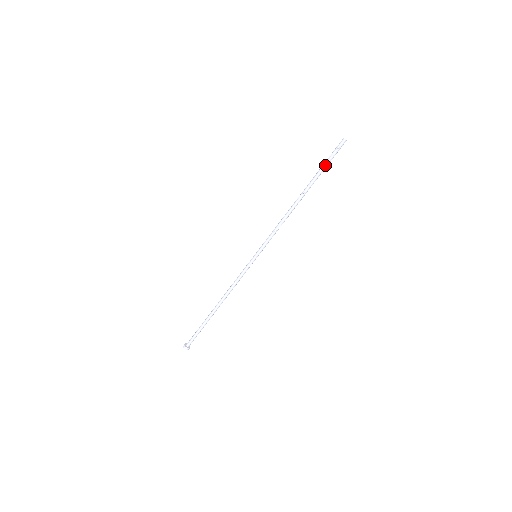
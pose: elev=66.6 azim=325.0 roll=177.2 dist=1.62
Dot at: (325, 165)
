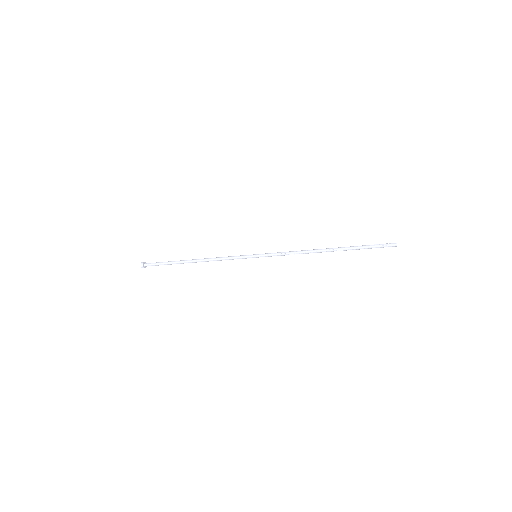
Dot at: (366, 247)
